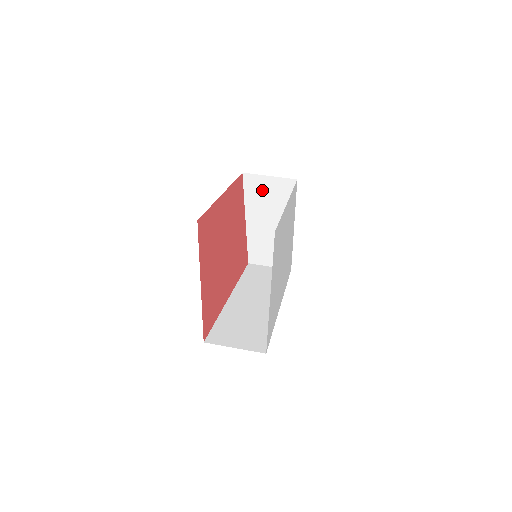
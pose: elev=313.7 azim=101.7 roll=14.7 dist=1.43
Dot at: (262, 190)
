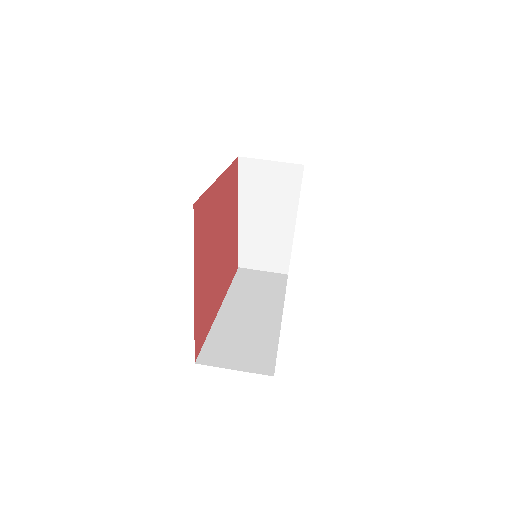
Dot at: (261, 178)
